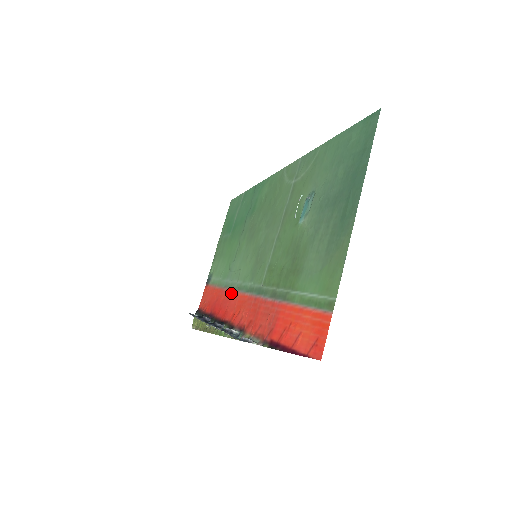
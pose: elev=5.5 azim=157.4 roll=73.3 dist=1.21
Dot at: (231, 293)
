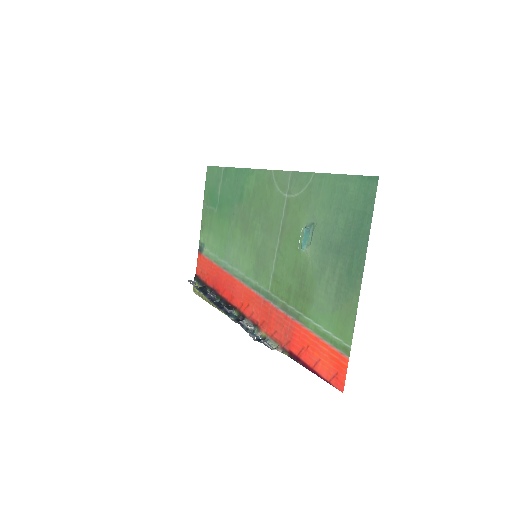
Dot at: (234, 280)
